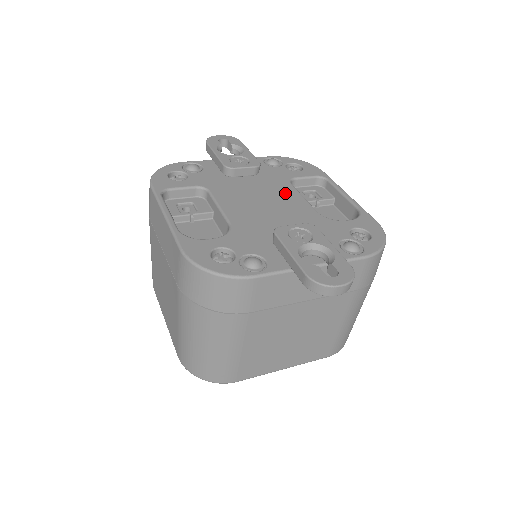
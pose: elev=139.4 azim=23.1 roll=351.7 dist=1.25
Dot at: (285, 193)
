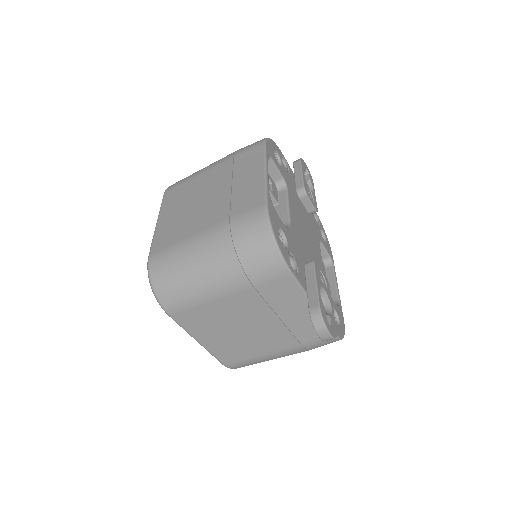
Dot at: (316, 244)
